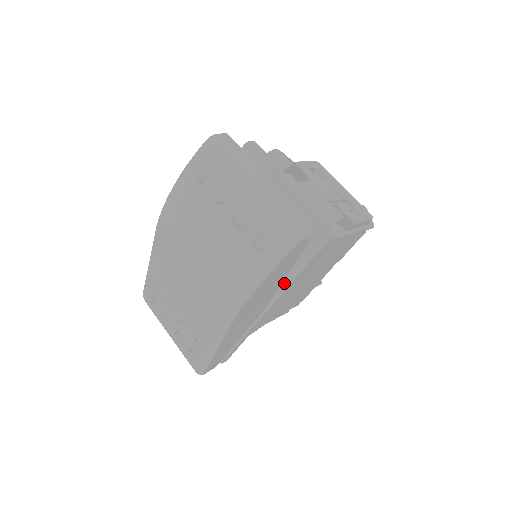
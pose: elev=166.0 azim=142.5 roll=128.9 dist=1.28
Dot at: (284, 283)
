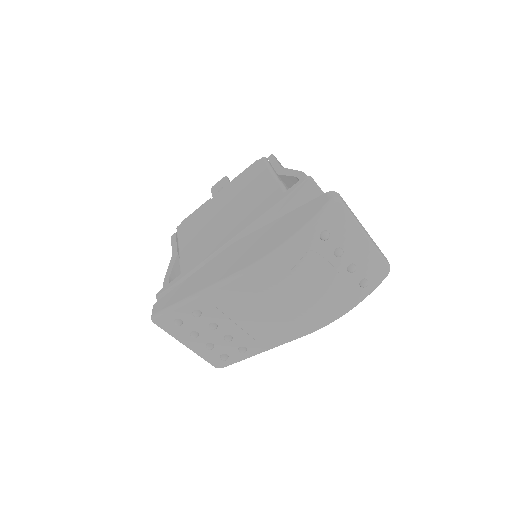
Dot at: occluded
